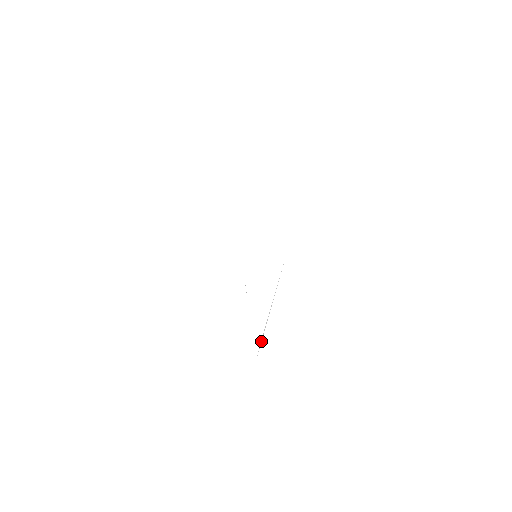
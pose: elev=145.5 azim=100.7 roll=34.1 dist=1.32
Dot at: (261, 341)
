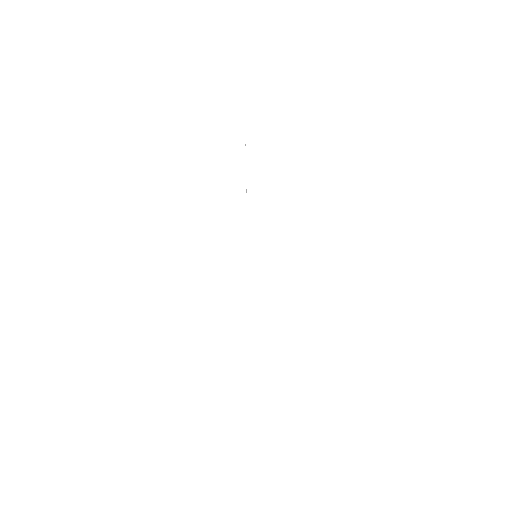
Dot at: occluded
